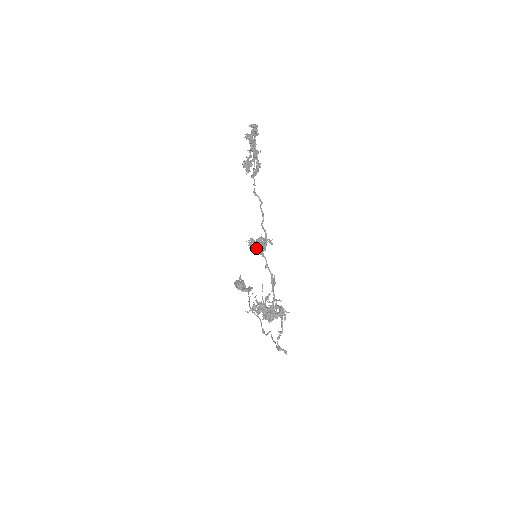
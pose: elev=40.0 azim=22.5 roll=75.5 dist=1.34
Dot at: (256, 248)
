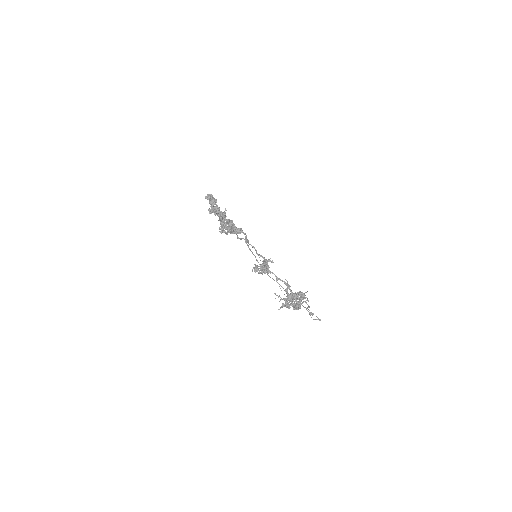
Dot at: occluded
